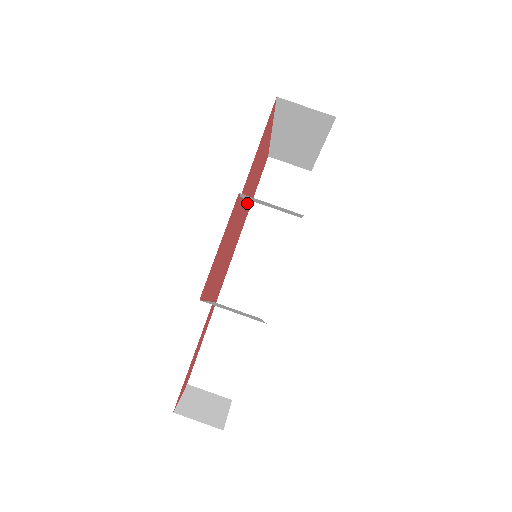
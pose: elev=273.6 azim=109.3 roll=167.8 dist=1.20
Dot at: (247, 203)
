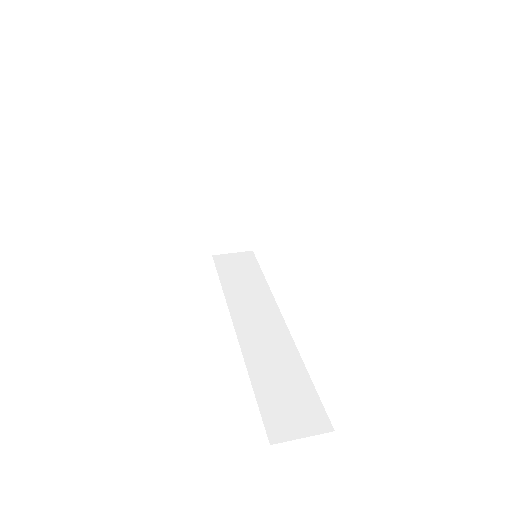
Dot at: occluded
